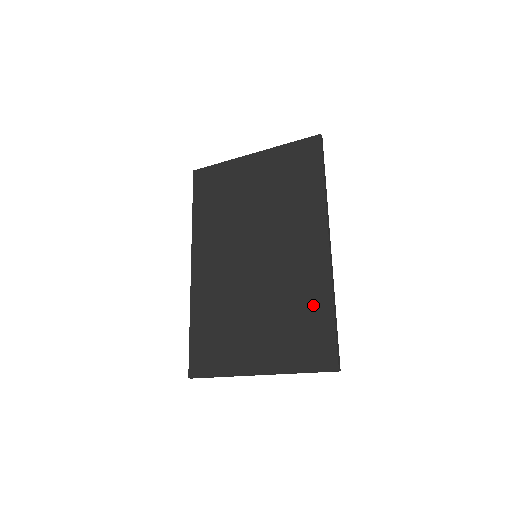
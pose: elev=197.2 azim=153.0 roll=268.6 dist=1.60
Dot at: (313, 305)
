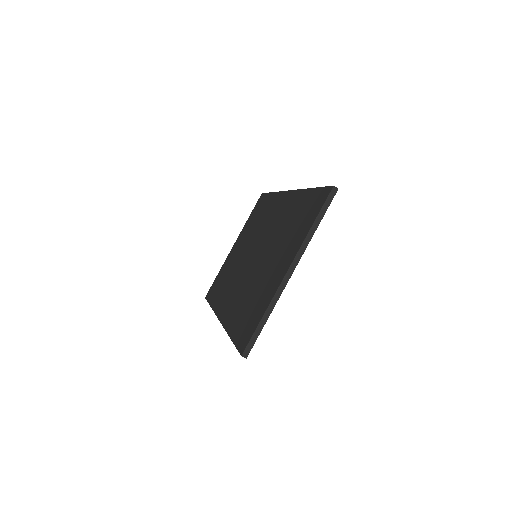
Dot at: (298, 206)
